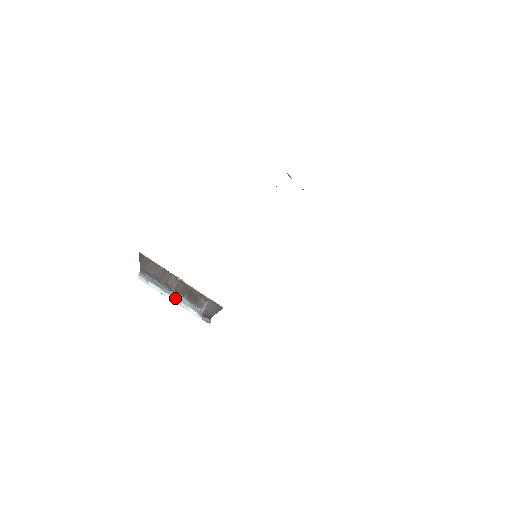
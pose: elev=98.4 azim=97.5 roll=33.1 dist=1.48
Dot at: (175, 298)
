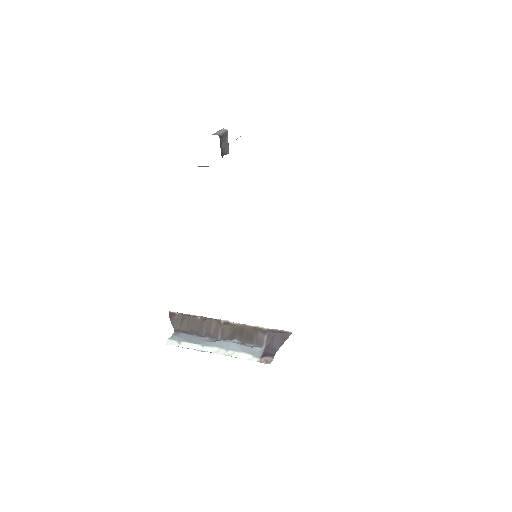
Dot at: (218, 348)
